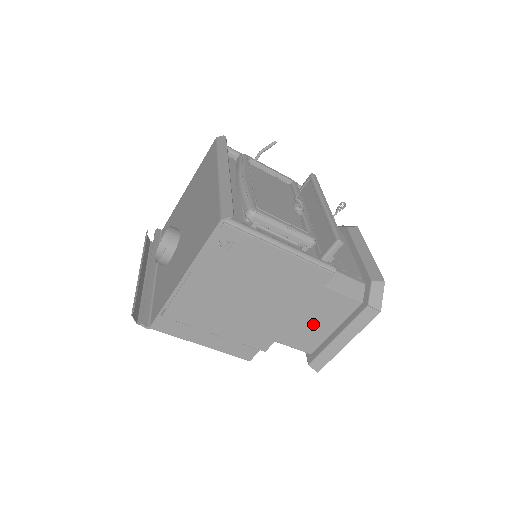
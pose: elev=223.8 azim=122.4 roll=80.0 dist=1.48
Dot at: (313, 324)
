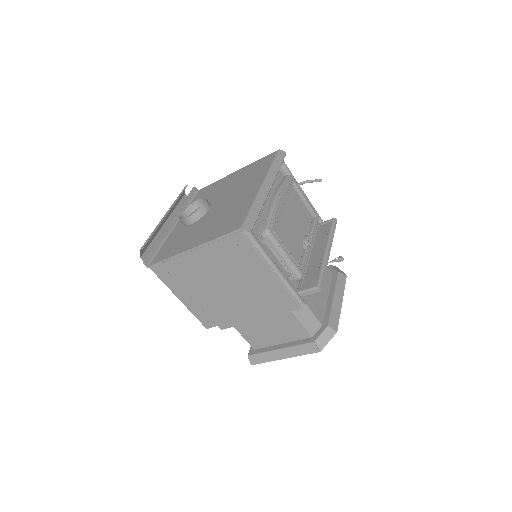
Dot at: (268, 330)
